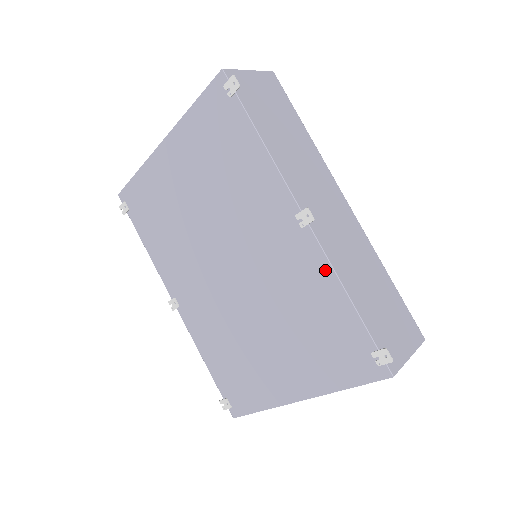
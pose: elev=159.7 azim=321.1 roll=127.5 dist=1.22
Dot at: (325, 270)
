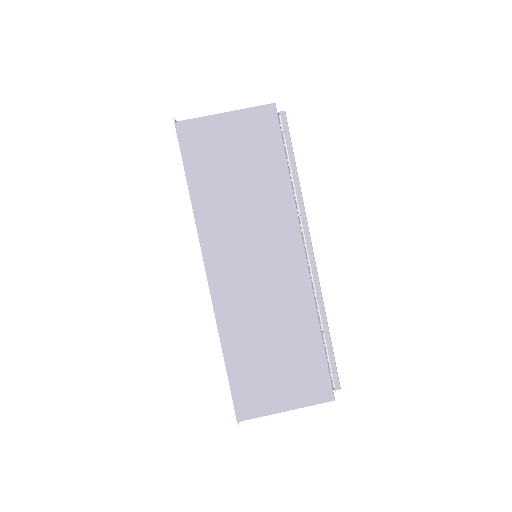
Dot at: occluded
